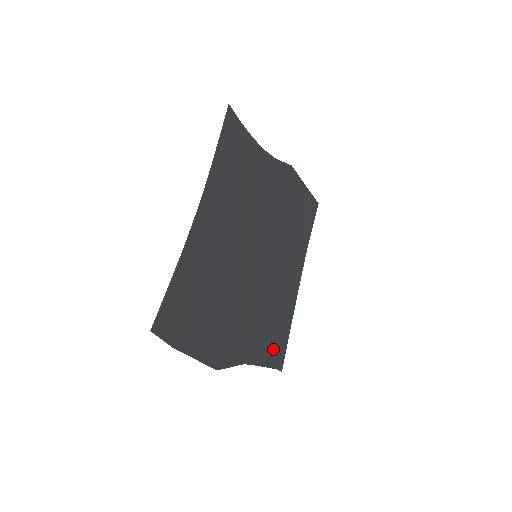
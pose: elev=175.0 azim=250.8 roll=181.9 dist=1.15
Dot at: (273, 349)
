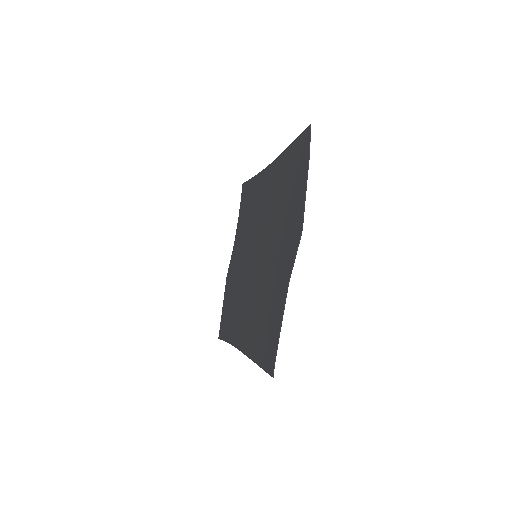
Dot at: (270, 338)
